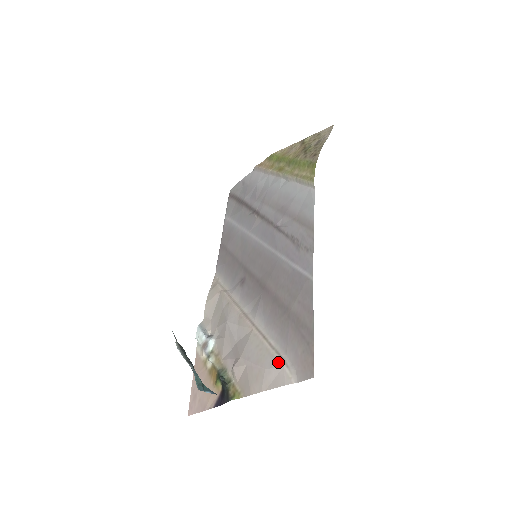
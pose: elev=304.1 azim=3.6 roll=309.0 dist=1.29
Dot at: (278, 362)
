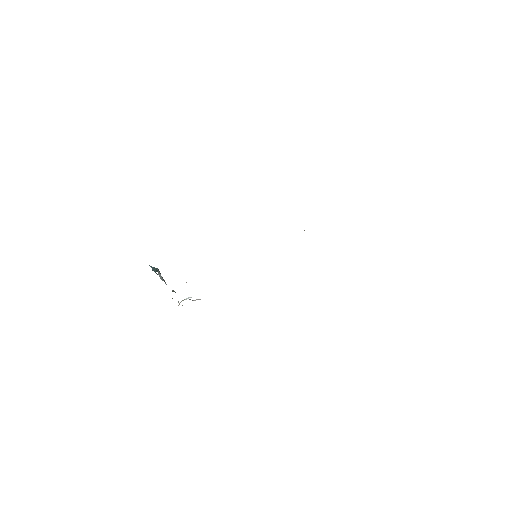
Dot at: occluded
